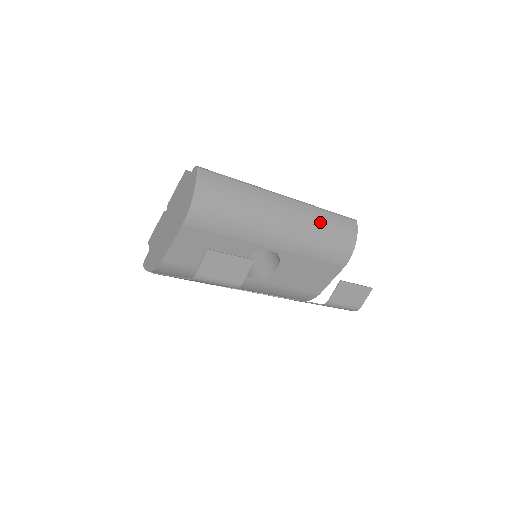
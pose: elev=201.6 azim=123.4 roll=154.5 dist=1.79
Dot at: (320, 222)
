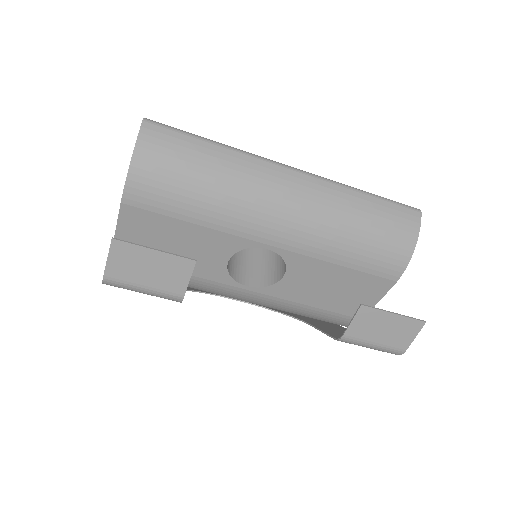
Dot at: (350, 209)
